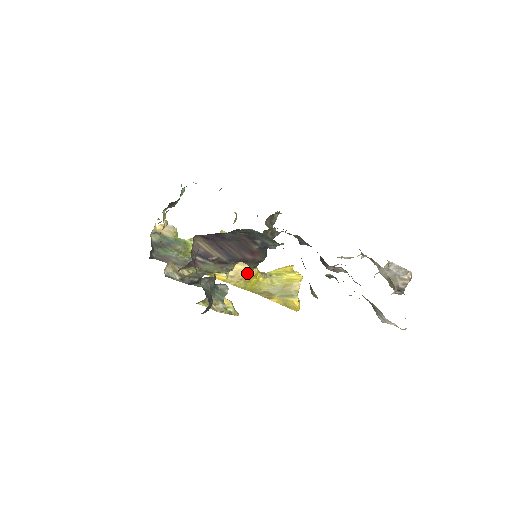
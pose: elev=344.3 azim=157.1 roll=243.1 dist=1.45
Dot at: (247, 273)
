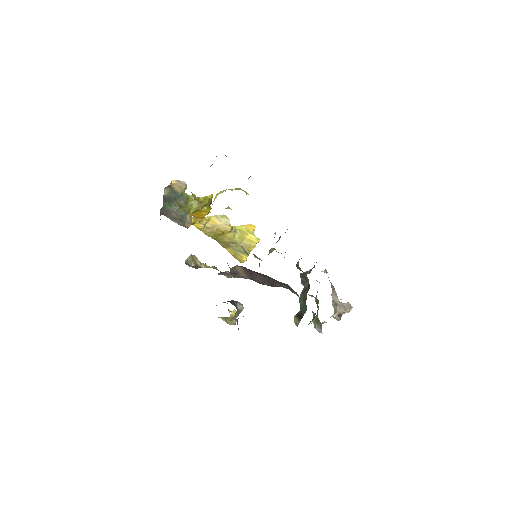
Dot at: (222, 230)
